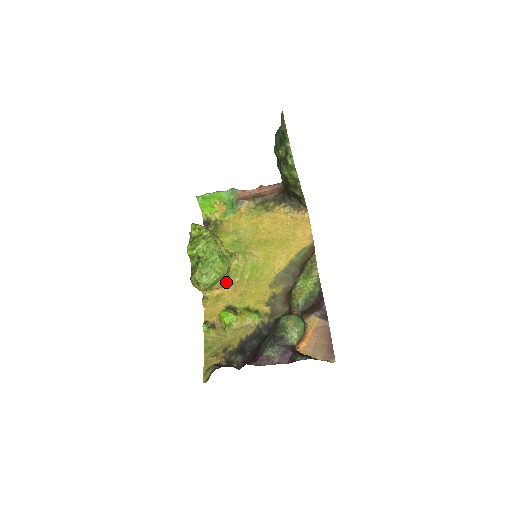
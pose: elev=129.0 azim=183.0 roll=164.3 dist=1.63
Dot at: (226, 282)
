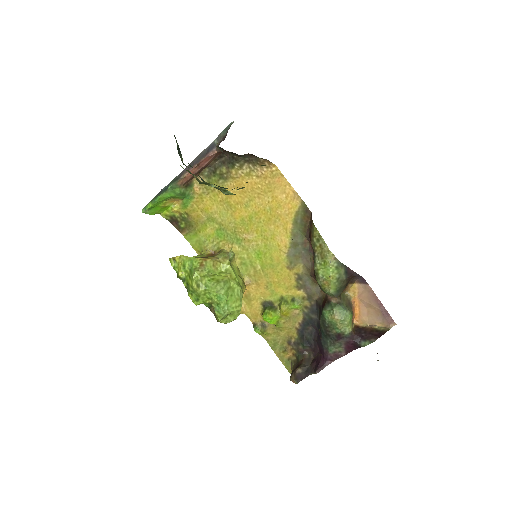
Dot at: (244, 283)
